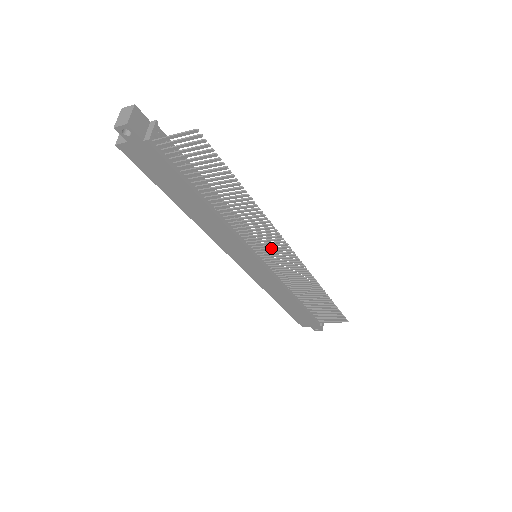
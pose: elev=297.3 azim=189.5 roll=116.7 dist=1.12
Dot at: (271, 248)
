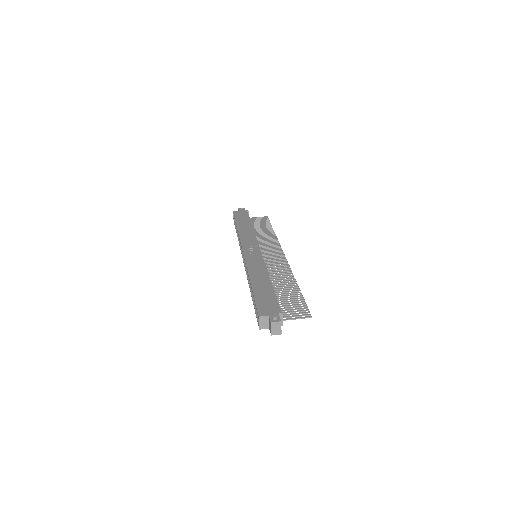
Dot at: (275, 262)
